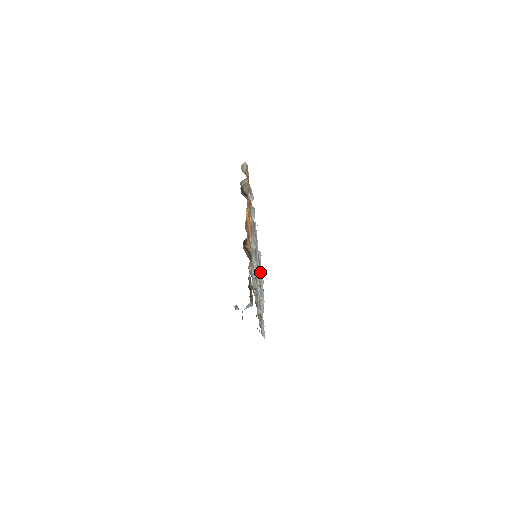
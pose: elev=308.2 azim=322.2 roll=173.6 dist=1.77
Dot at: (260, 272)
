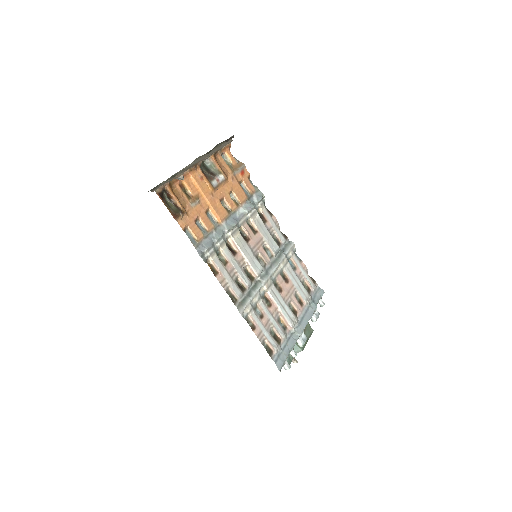
Dot at: (310, 306)
